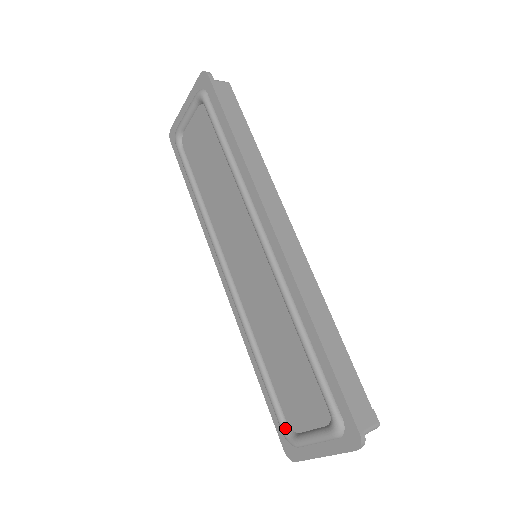
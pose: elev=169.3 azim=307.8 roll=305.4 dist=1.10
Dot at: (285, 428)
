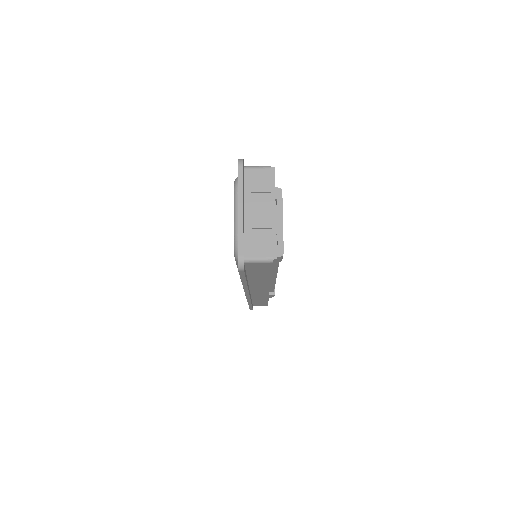
Dot at: occluded
